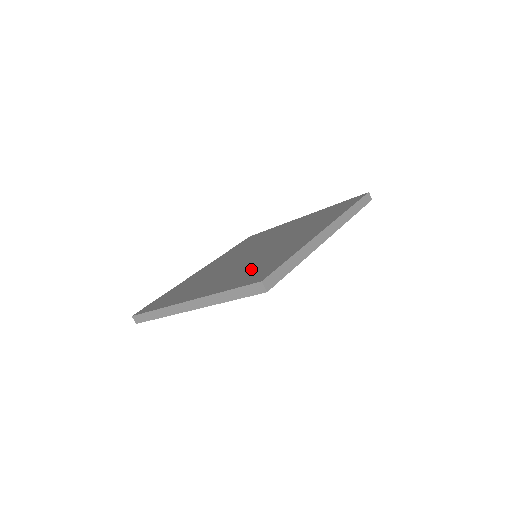
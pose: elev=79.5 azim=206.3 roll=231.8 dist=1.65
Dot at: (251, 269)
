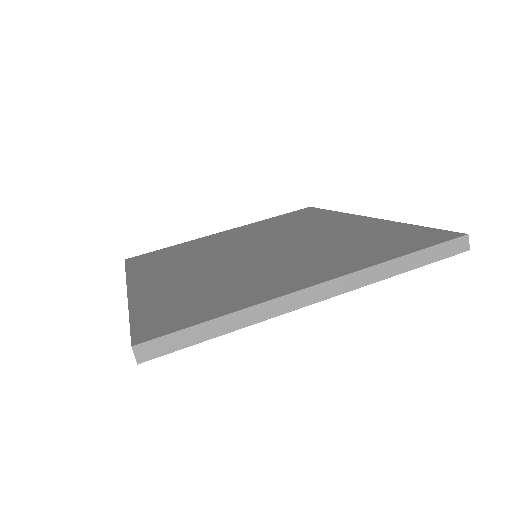
Dot at: (360, 244)
